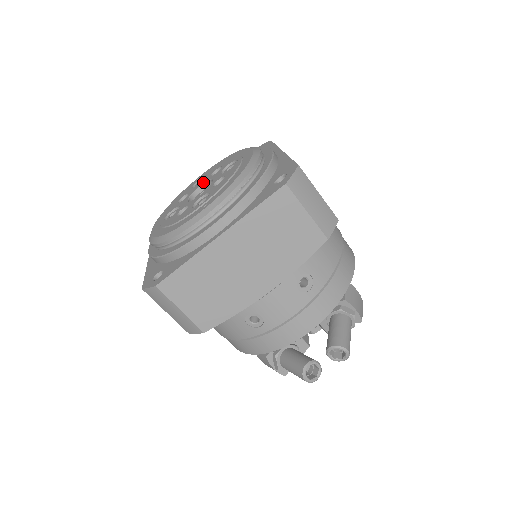
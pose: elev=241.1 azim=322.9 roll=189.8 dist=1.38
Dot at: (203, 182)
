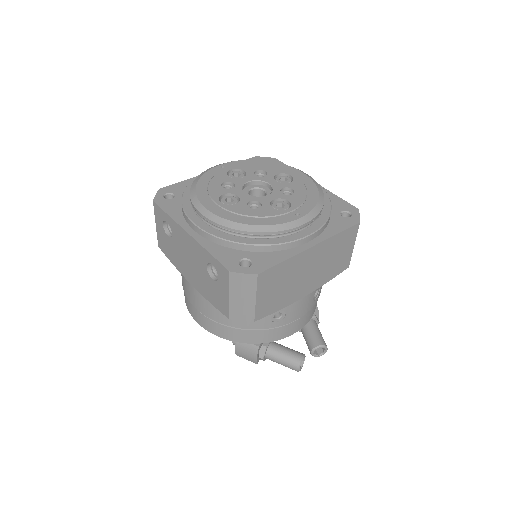
Dot at: (250, 178)
